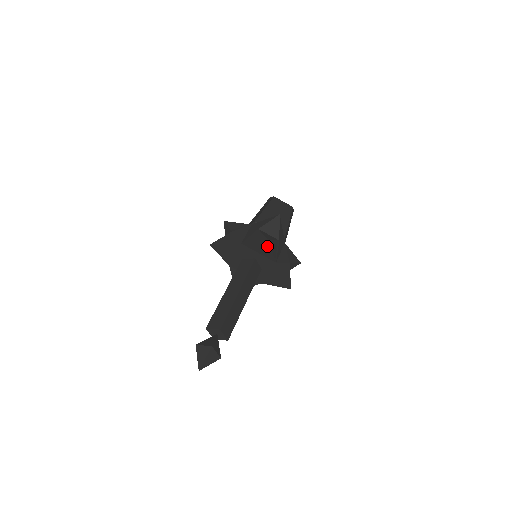
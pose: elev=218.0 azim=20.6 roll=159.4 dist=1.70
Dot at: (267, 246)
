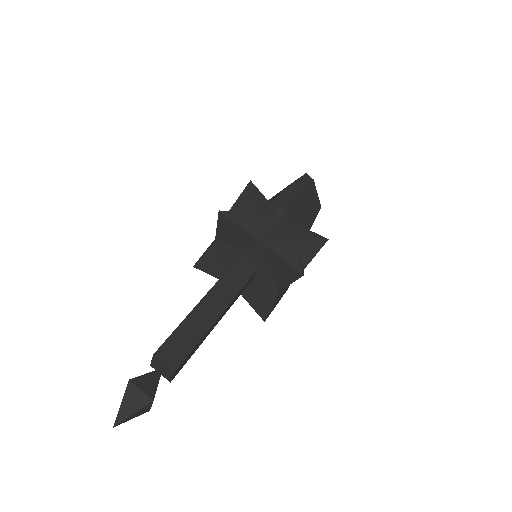
Dot at: (293, 276)
